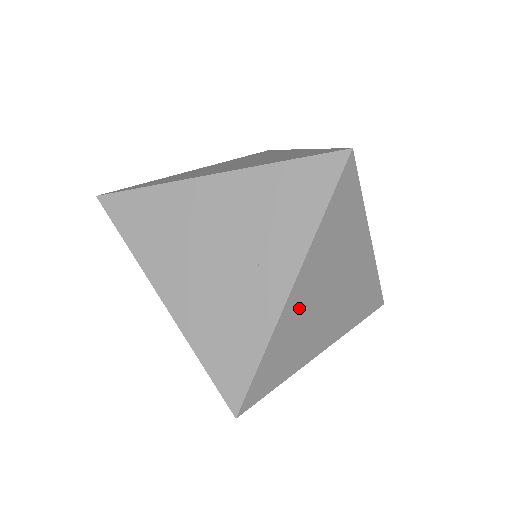
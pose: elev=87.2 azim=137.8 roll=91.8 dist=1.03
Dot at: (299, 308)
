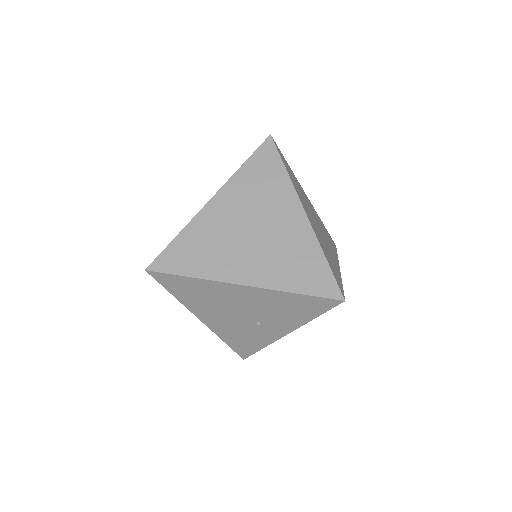
Dot at: (315, 228)
